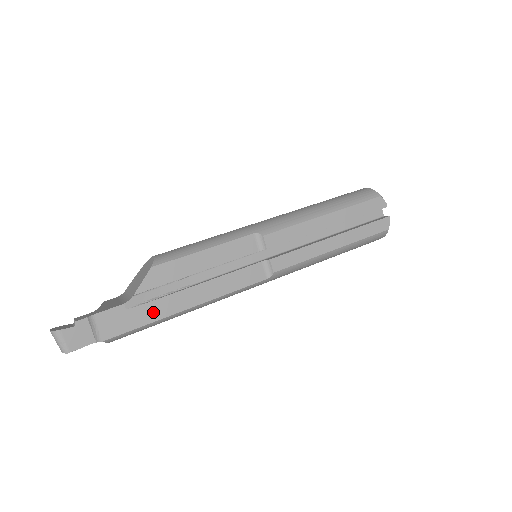
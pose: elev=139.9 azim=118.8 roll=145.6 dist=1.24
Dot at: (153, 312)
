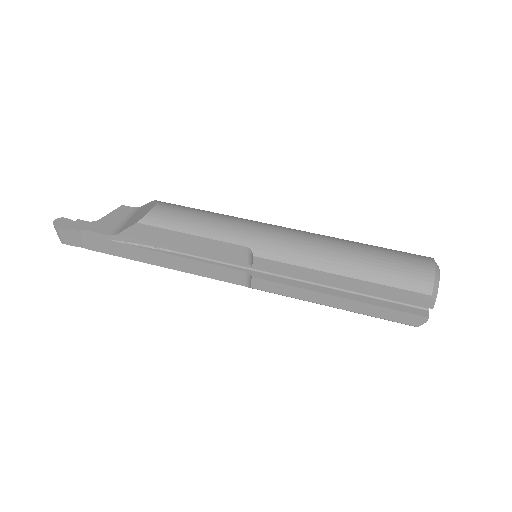
Dot at: (131, 253)
